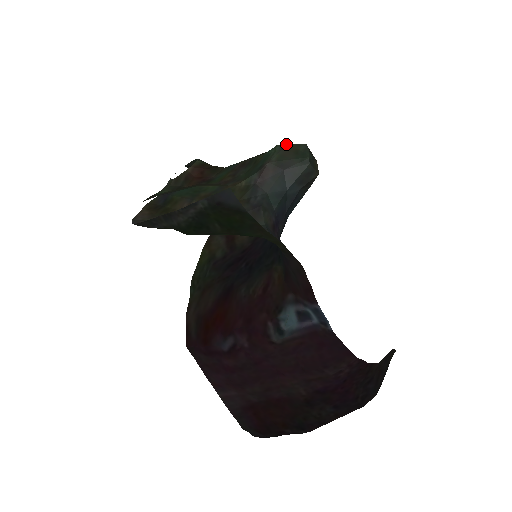
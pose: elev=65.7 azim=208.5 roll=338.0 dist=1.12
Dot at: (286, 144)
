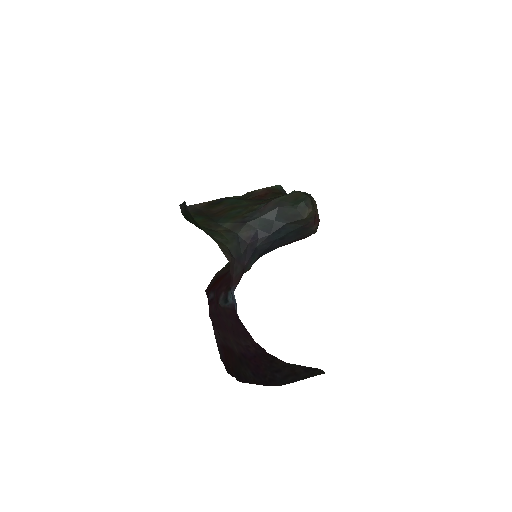
Dot at: (298, 191)
